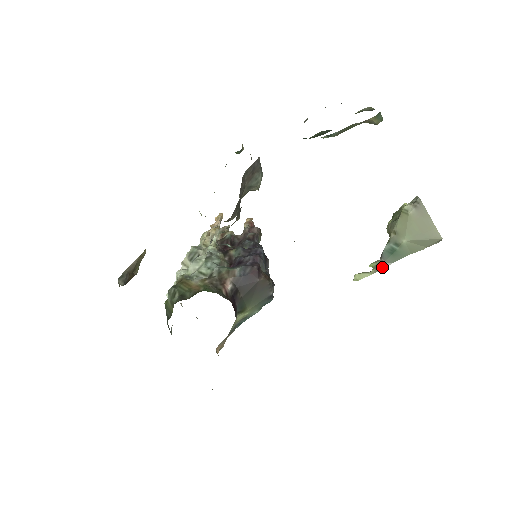
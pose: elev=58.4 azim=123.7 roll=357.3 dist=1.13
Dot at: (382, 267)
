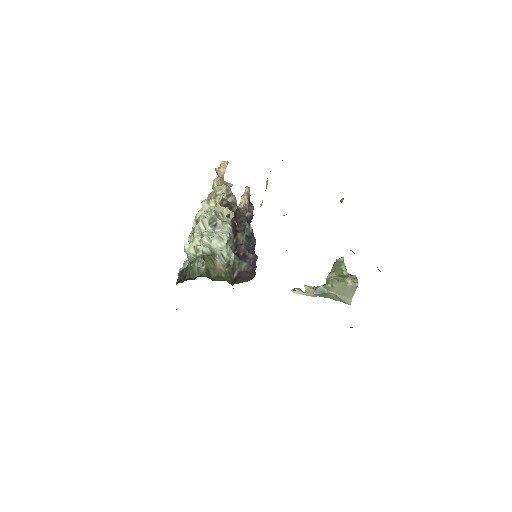
Dot at: (312, 295)
